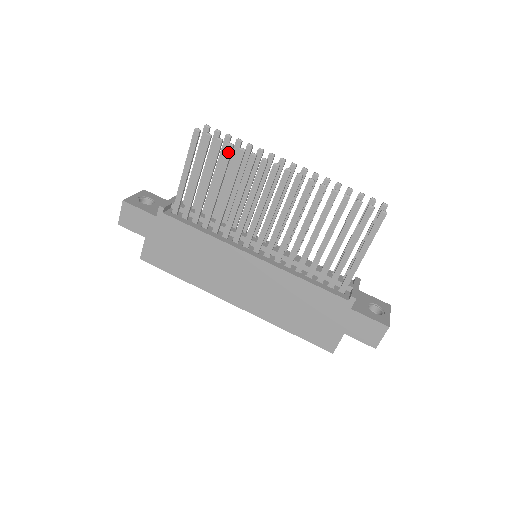
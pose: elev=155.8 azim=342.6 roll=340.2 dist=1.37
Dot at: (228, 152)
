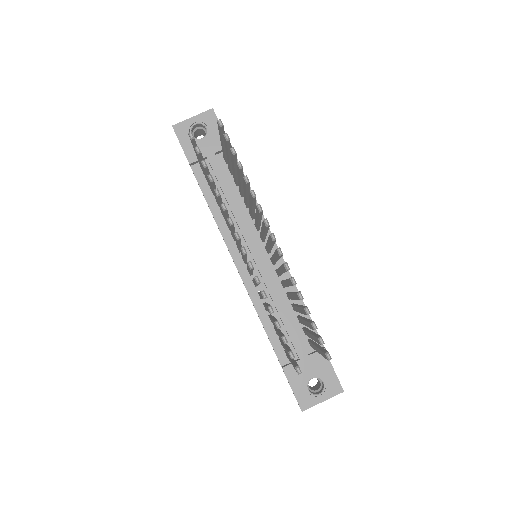
Dot at: occluded
